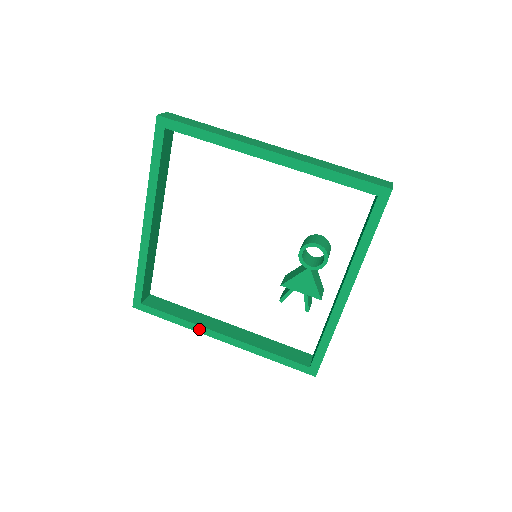
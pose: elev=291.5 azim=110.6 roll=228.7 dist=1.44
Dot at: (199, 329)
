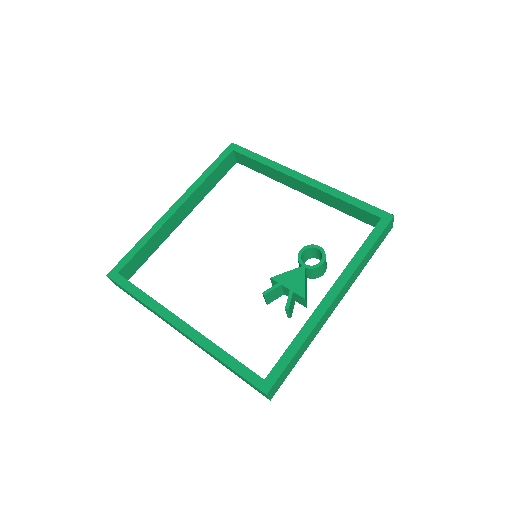
Dot at: (161, 310)
